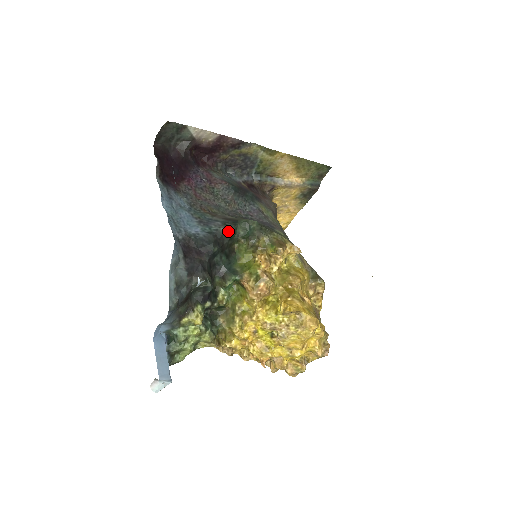
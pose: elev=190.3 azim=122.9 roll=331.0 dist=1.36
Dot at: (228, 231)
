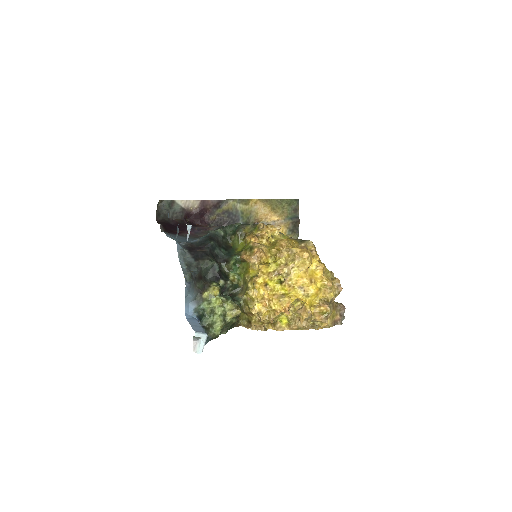
Dot at: (218, 232)
